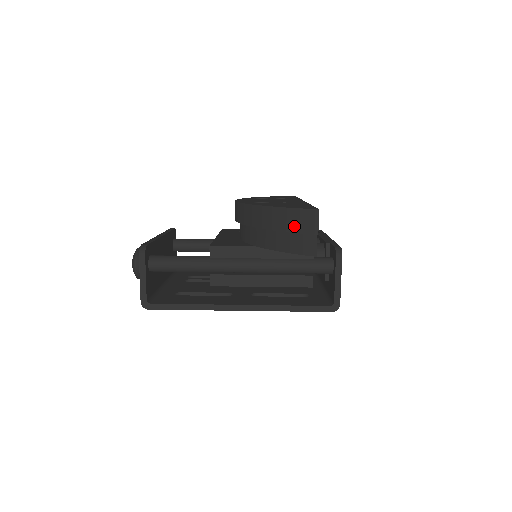
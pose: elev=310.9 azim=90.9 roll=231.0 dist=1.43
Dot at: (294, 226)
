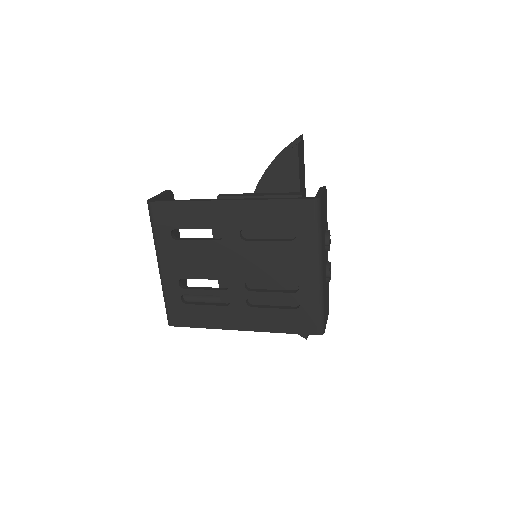
Dot at: (285, 147)
